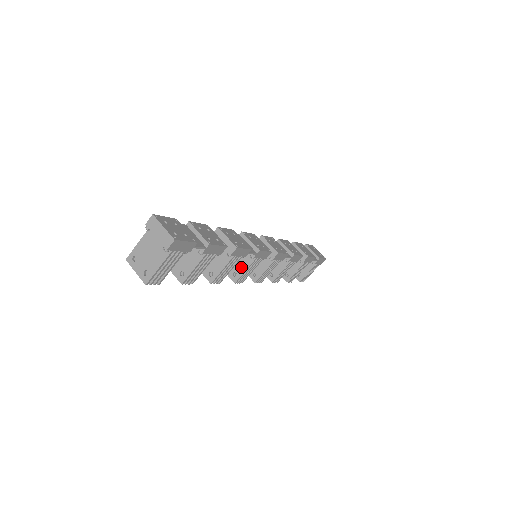
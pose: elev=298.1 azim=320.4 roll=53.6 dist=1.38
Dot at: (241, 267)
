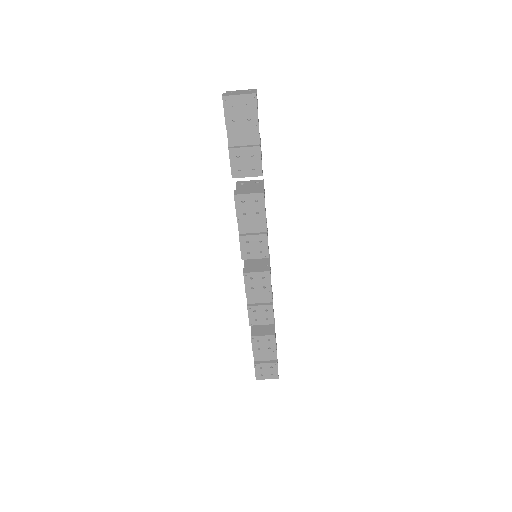
Dot at: occluded
